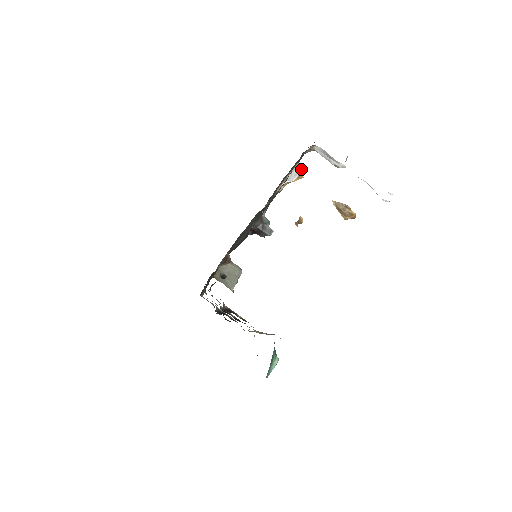
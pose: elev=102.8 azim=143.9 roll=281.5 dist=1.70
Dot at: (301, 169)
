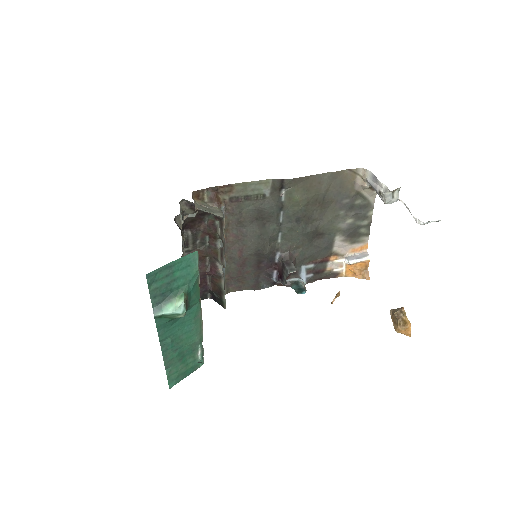
Dot at: (366, 257)
